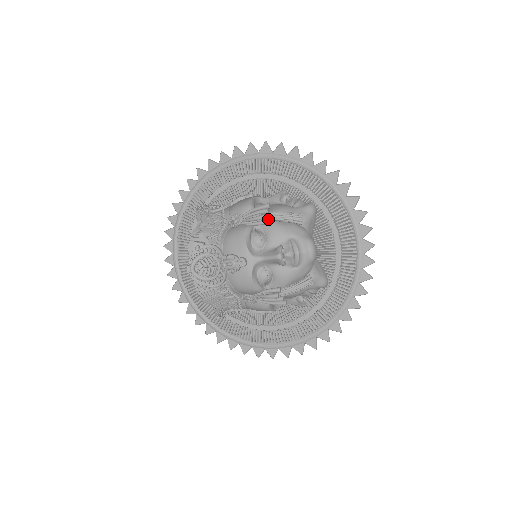
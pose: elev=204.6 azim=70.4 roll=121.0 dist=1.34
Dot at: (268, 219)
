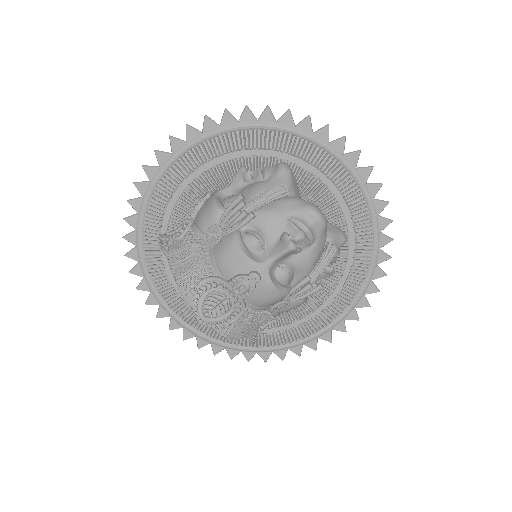
Dot at: (251, 212)
